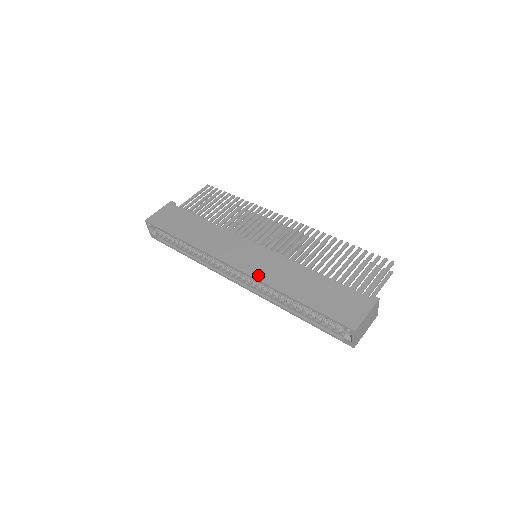
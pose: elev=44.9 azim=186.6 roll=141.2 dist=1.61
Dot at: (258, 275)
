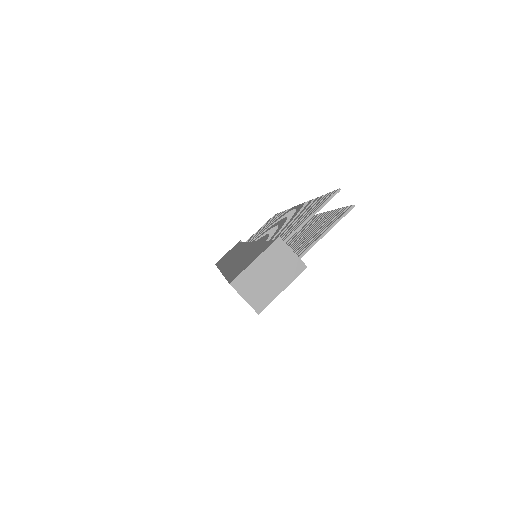
Dot at: (225, 268)
